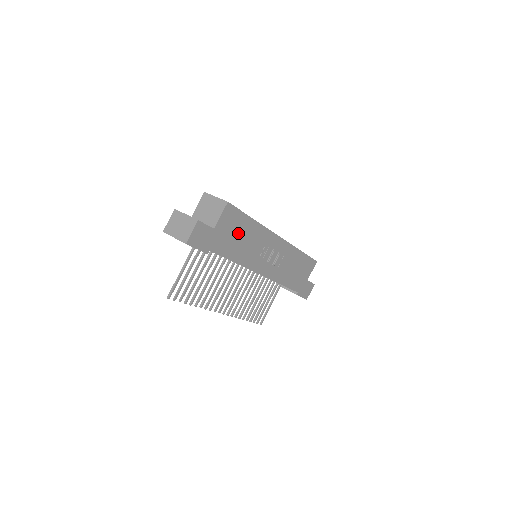
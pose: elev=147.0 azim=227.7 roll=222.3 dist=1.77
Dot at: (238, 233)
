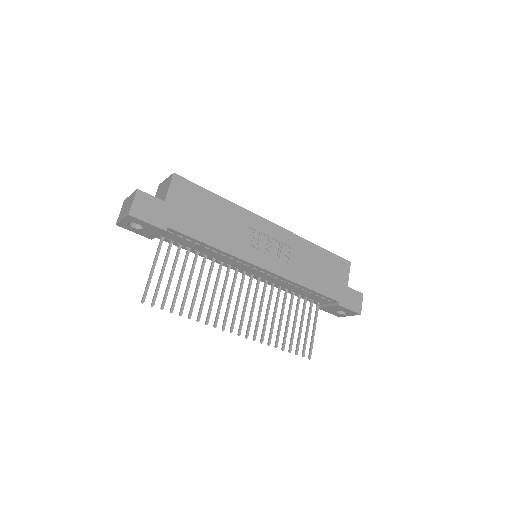
Dot at: (204, 211)
